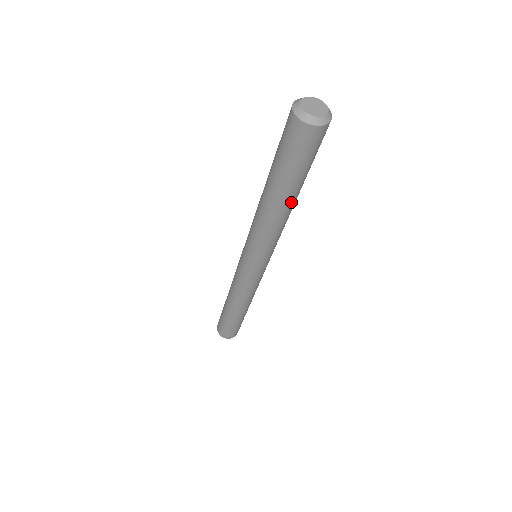
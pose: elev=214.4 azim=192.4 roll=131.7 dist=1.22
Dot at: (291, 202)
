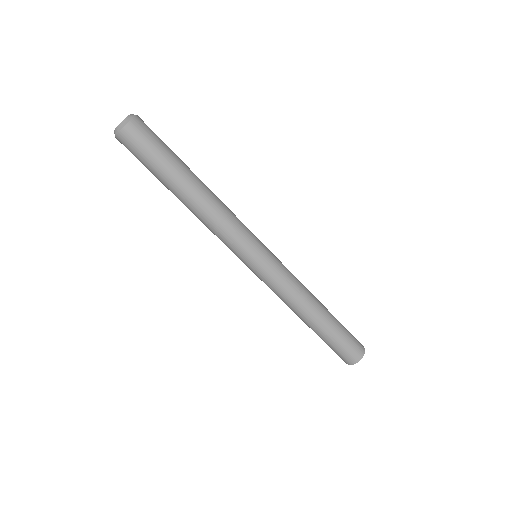
Dot at: (187, 192)
